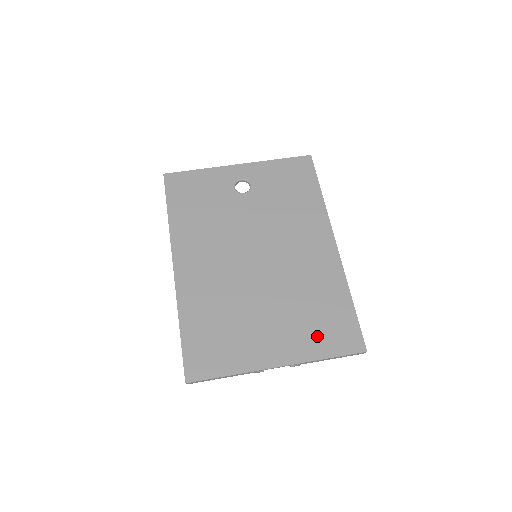
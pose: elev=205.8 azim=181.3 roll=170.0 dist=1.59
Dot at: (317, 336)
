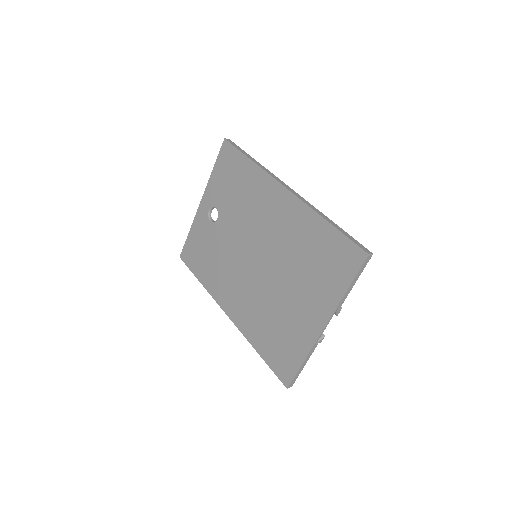
Dot at: (329, 278)
